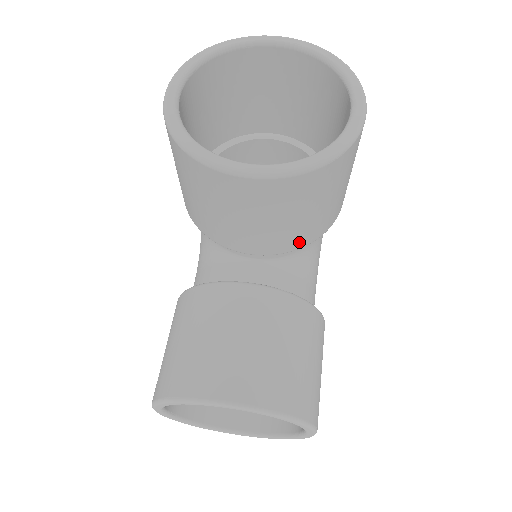
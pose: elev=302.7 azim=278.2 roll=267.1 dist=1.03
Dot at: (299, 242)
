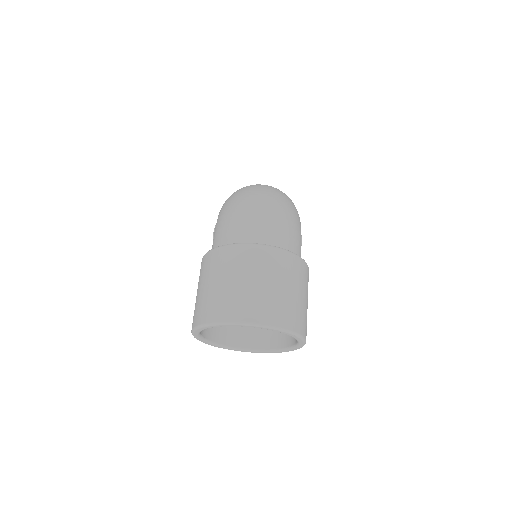
Dot at: occluded
